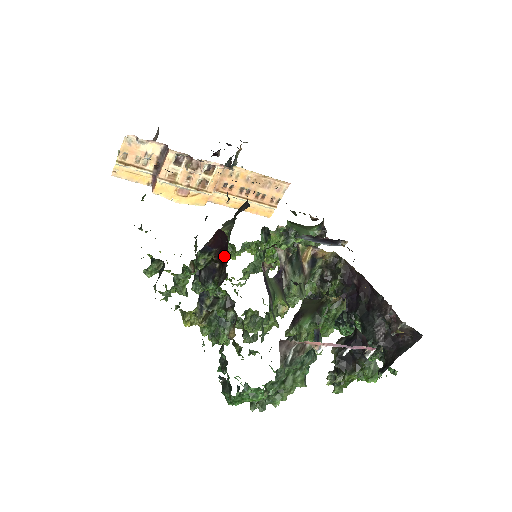
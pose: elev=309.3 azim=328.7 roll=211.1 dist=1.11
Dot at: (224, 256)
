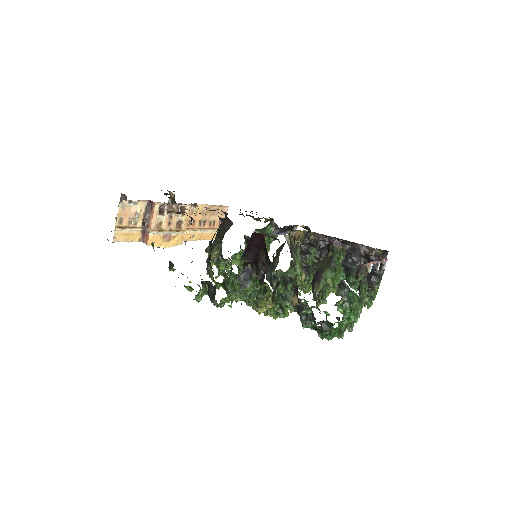
Dot at: (257, 254)
